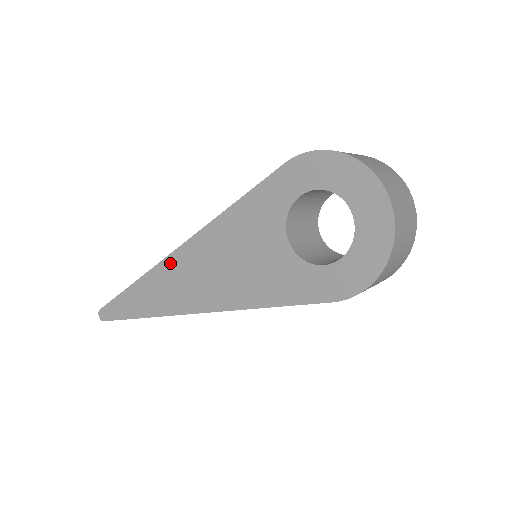
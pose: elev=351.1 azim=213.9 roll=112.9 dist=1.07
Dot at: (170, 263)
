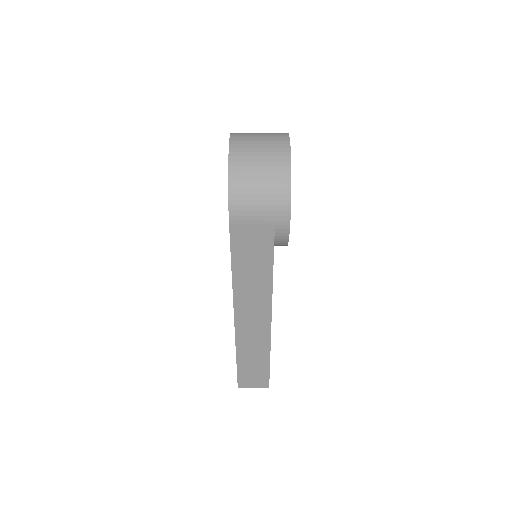
Dot at: occluded
